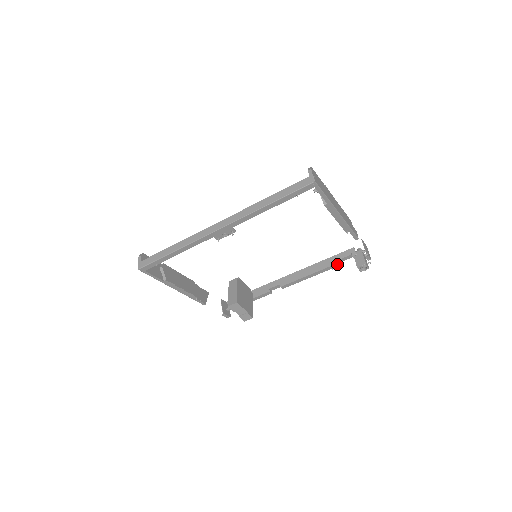
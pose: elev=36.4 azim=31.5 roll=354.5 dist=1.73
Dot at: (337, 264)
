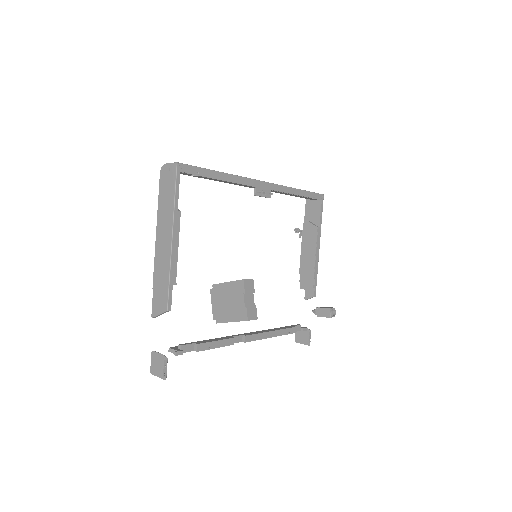
Dot at: (293, 329)
